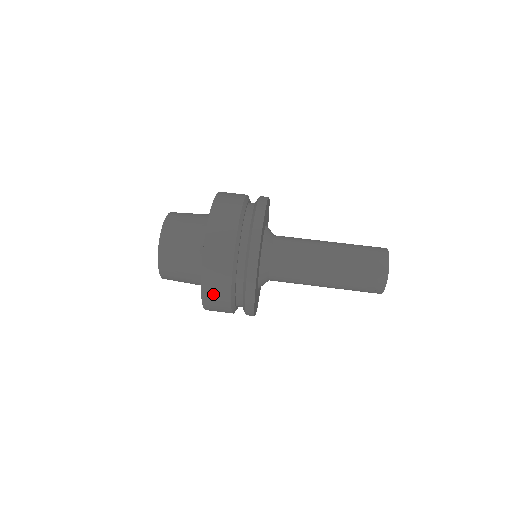
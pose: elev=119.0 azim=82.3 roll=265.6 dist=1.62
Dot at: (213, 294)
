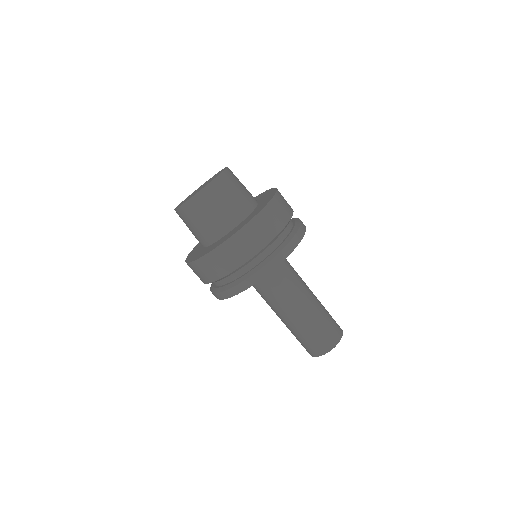
Dot at: occluded
